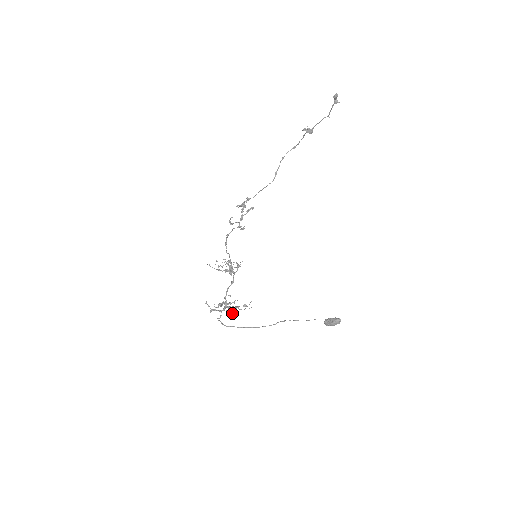
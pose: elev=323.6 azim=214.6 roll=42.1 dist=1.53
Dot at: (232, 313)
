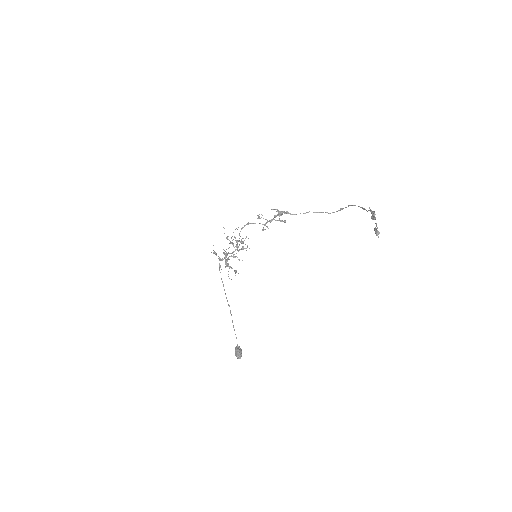
Dot at: occluded
